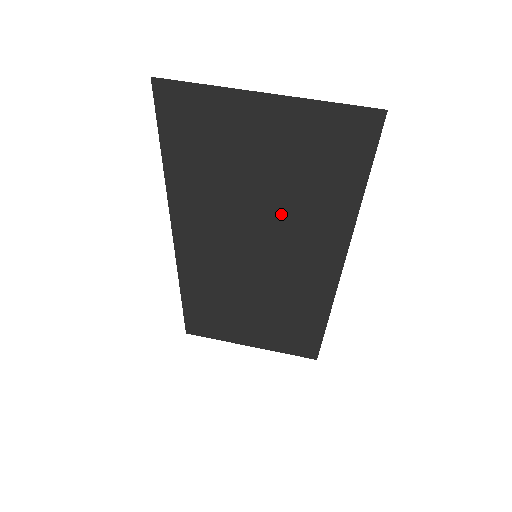
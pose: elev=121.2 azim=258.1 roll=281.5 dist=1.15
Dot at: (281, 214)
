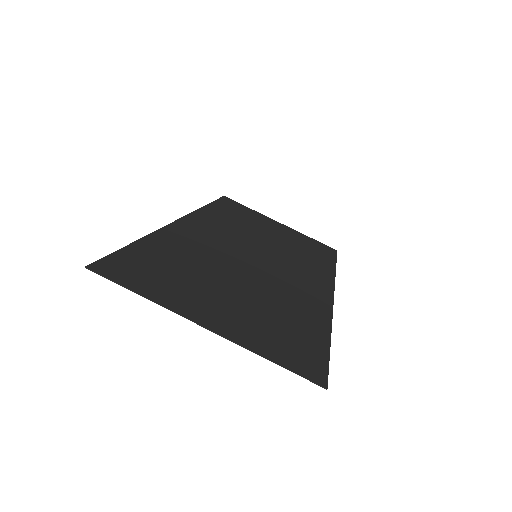
Dot at: (264, 285)
